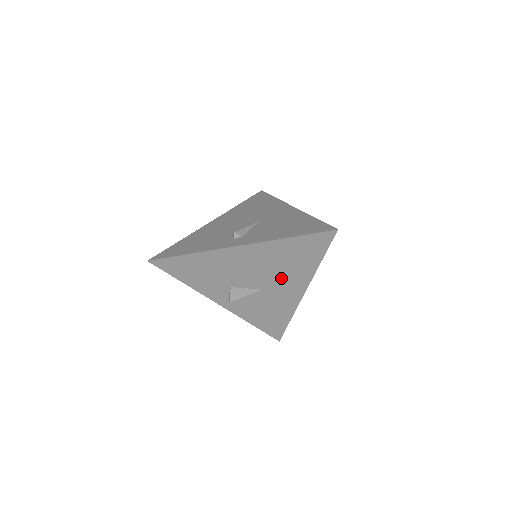
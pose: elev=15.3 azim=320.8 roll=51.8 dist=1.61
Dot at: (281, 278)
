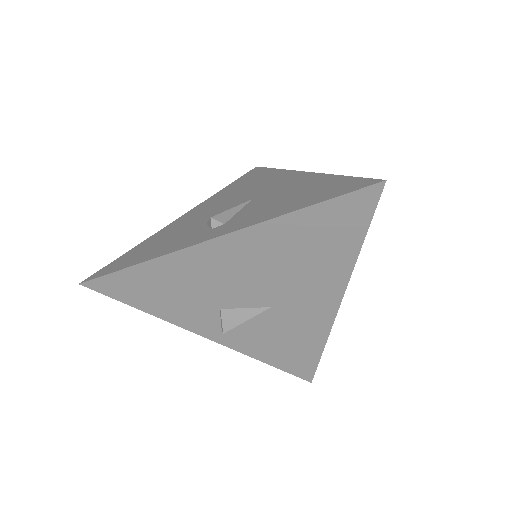
Dot at: (298, 284)
